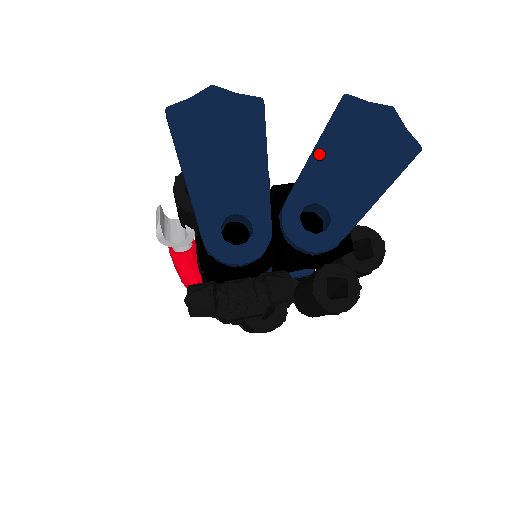
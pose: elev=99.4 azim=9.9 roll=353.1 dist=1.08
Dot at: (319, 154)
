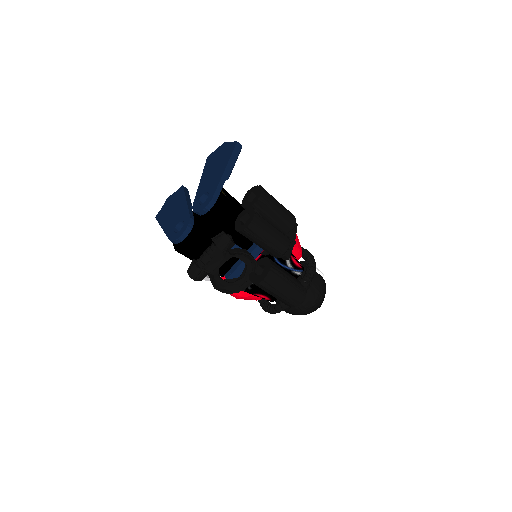
Dot at: (202, 180)
